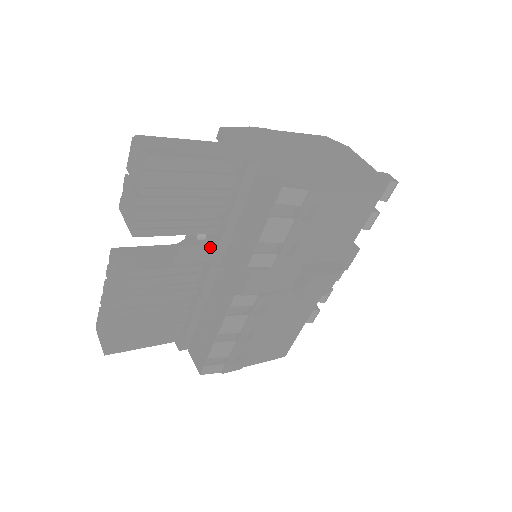
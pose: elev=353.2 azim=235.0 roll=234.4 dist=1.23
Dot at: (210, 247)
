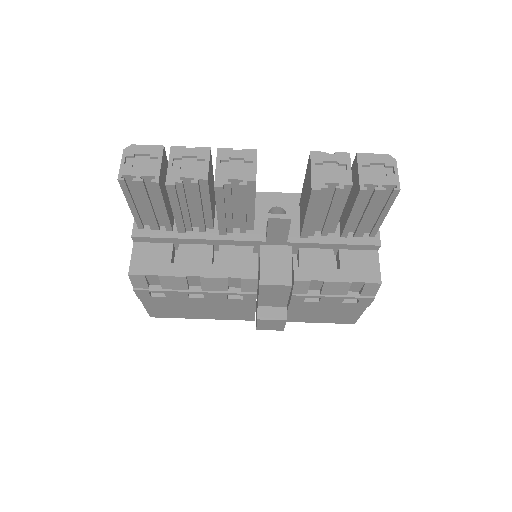
Dot at: (286, 236)
